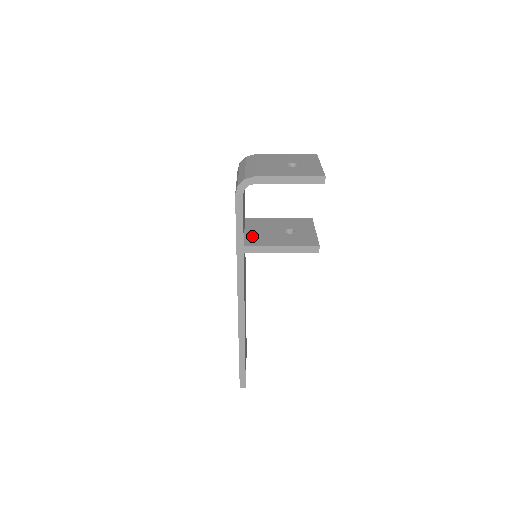
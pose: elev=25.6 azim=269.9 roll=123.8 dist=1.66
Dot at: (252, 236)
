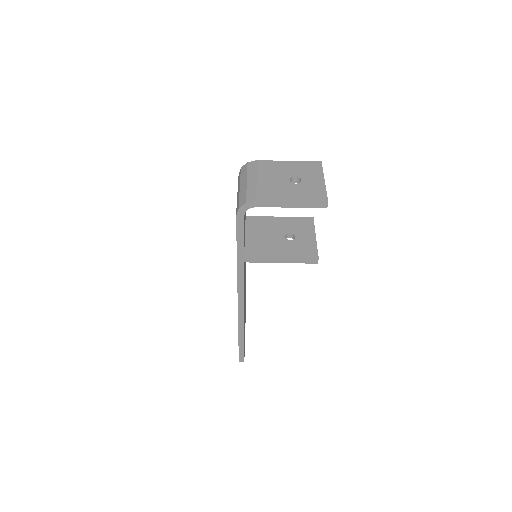
Dot at: (252, 243)
